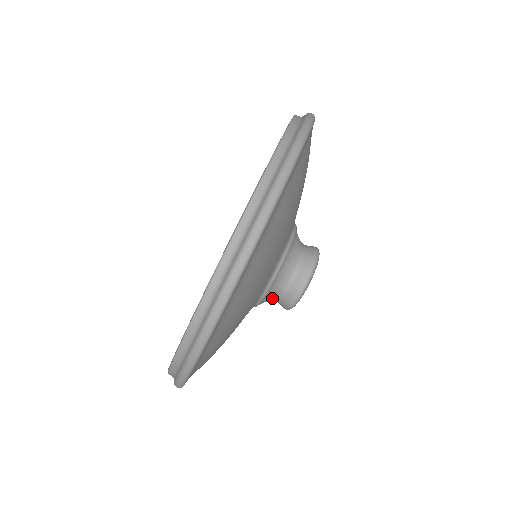
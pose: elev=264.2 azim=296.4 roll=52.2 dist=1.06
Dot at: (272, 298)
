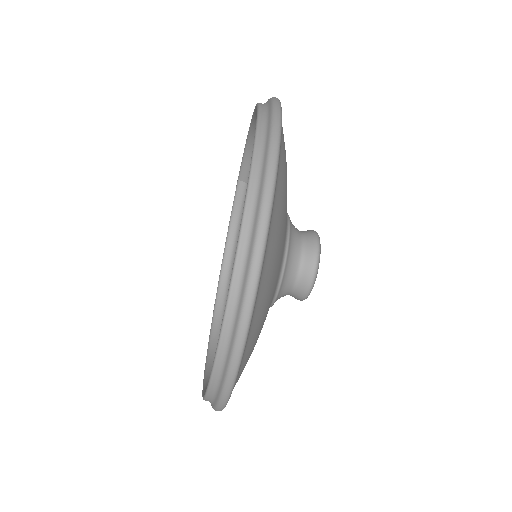
Dot at: (285, 293)
